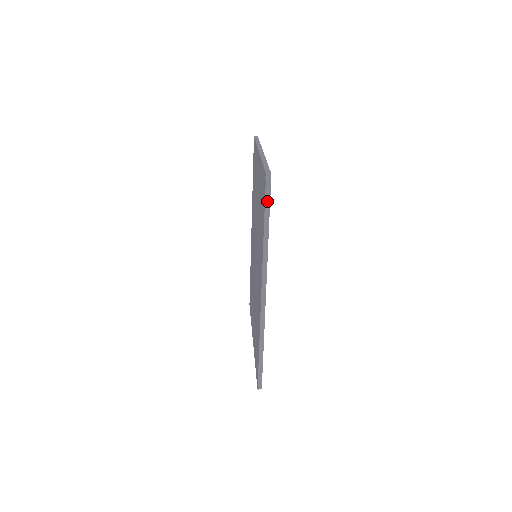
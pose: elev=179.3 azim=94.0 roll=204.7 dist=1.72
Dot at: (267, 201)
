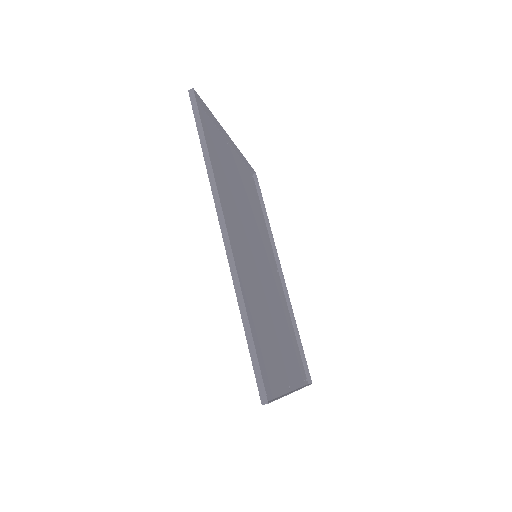
Dot at: (196, 116)
